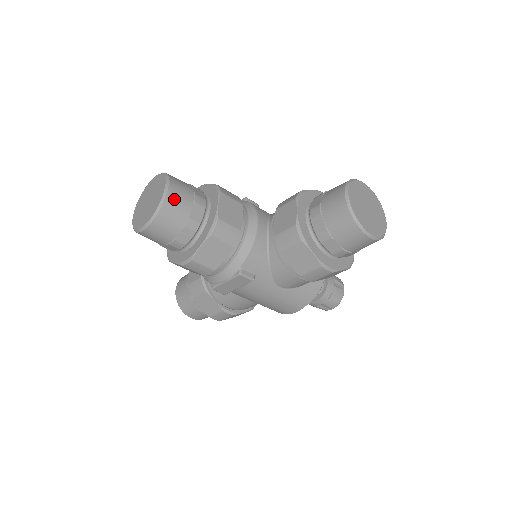
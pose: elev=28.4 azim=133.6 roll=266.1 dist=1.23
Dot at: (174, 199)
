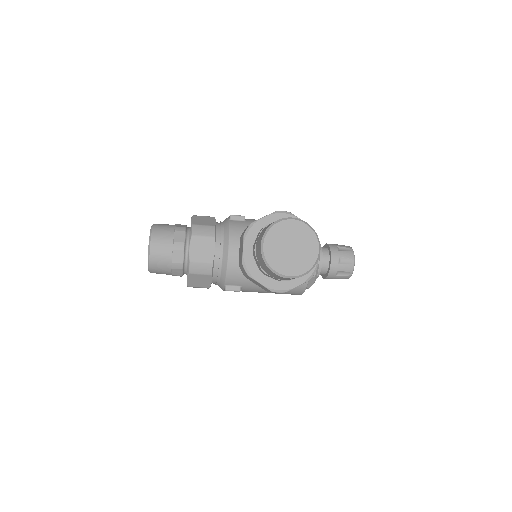
Dot at: (156, 254)
